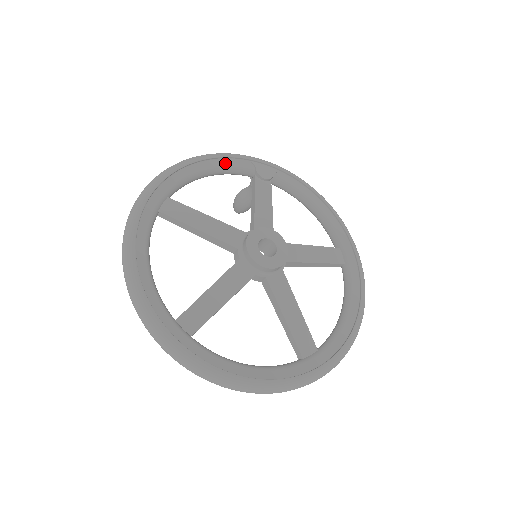
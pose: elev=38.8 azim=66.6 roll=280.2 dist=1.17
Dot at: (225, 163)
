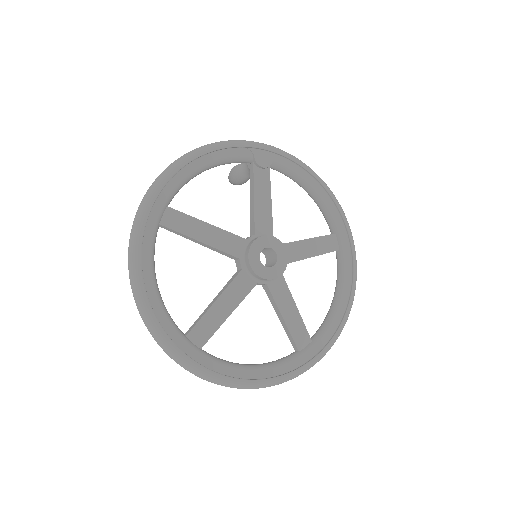
Dot at: (222, 155)
